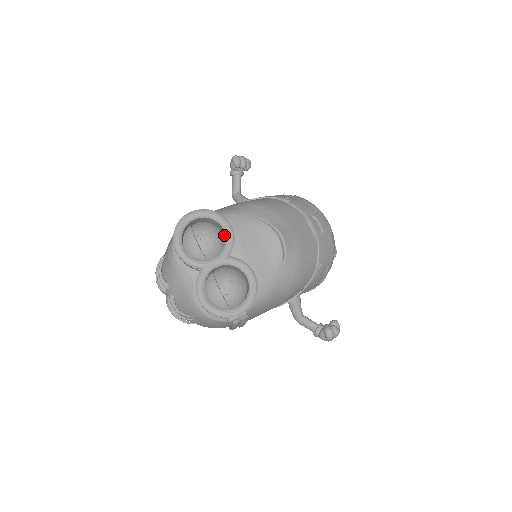
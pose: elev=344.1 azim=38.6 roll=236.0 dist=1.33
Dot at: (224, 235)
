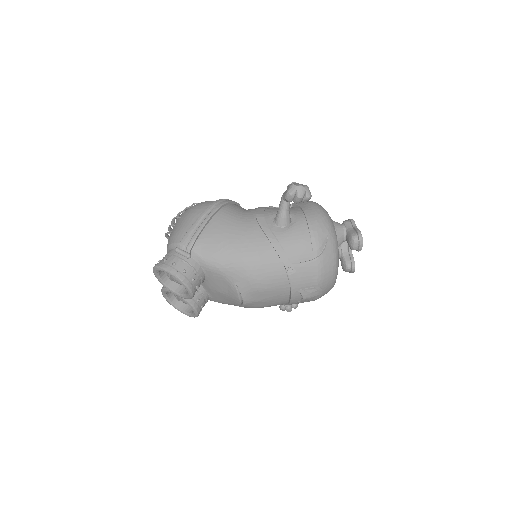
Dot at: occluded
